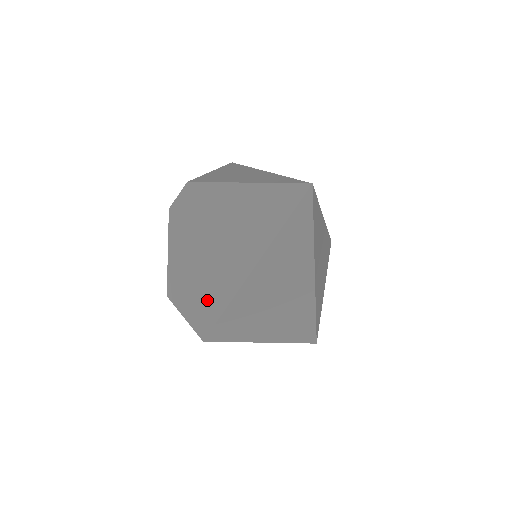
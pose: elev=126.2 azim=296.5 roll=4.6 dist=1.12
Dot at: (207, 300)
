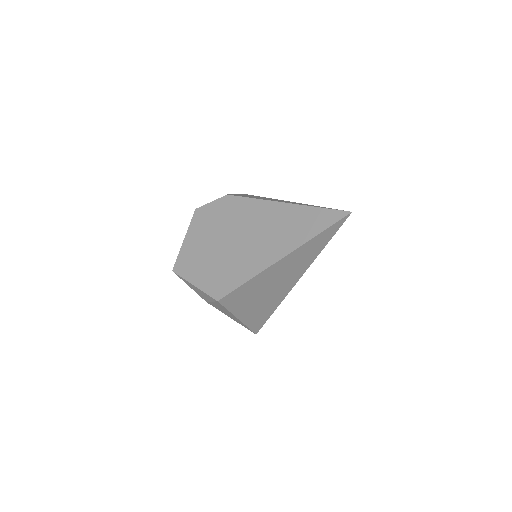
Dot at: (231, 272)
